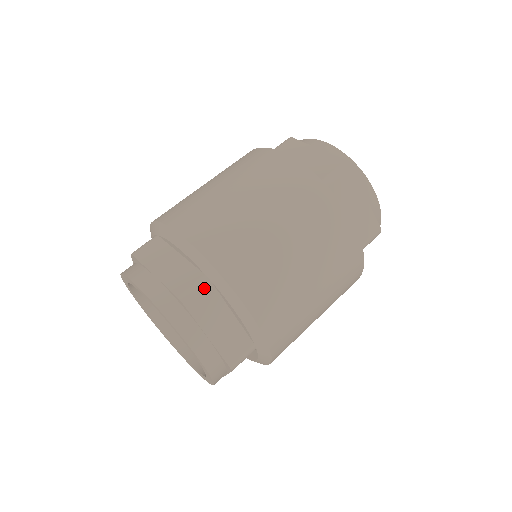
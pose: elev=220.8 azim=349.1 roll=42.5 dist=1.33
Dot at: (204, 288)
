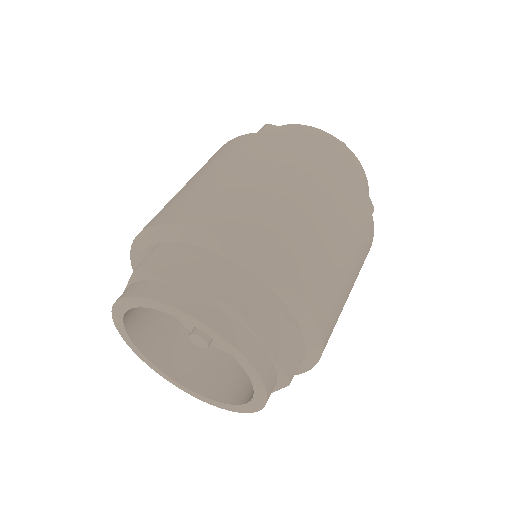
Dot at: (300, 362)
